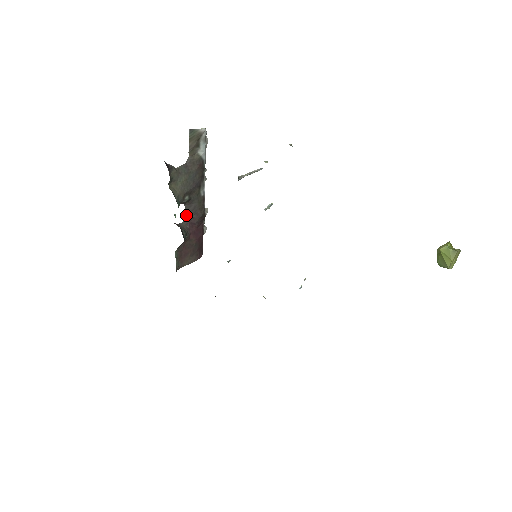
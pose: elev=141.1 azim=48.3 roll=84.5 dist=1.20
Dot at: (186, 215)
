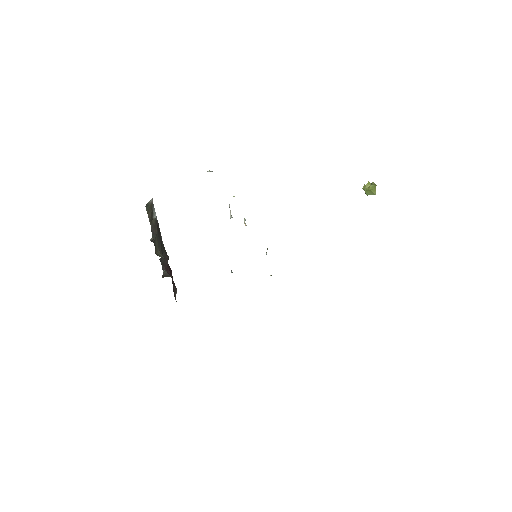
Dot at: (162, 265)
